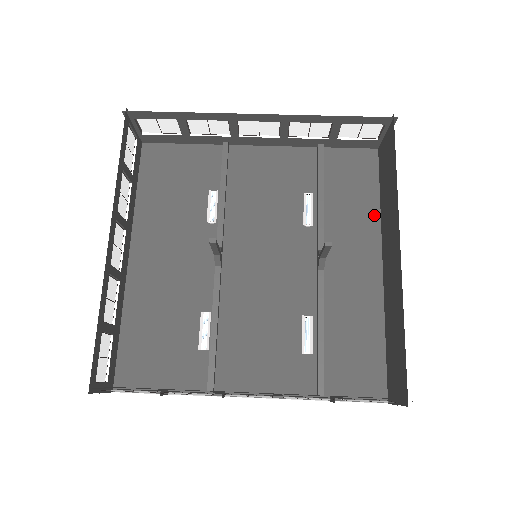
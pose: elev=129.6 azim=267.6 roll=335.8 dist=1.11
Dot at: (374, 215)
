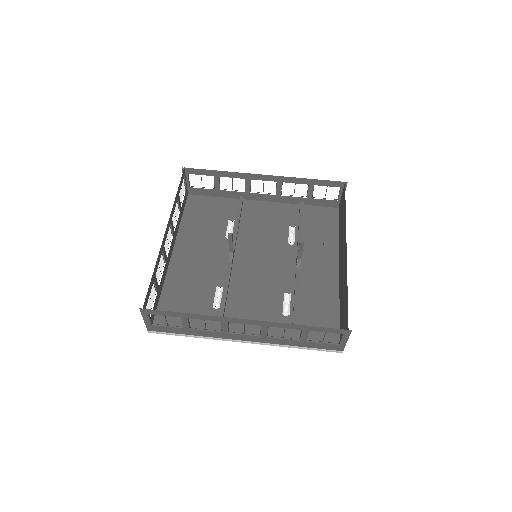
Dot at: (335, 243)
